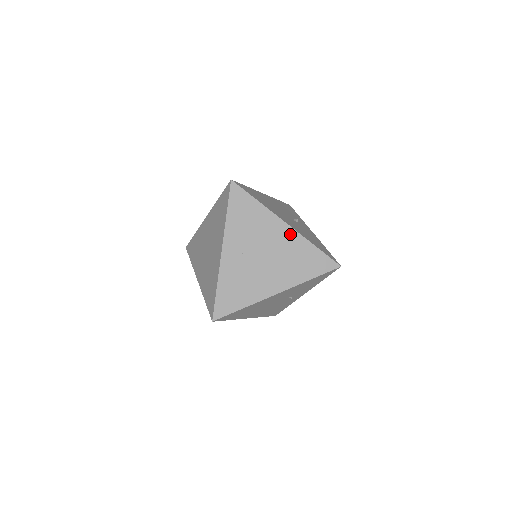
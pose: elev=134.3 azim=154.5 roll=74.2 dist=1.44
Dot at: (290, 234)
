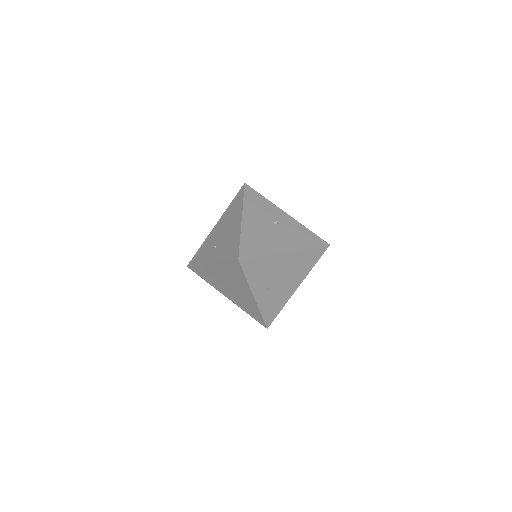
Dot at: (292, 255)
